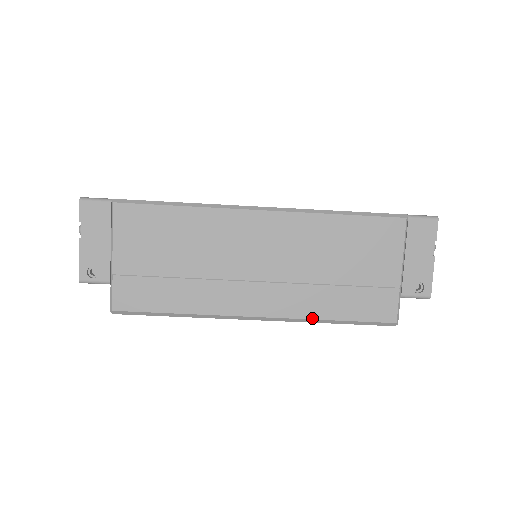
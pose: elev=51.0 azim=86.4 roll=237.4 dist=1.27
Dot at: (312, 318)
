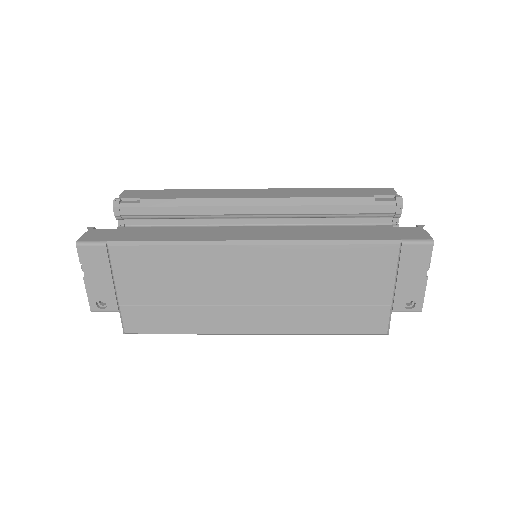
Dot at: (306, 333)
